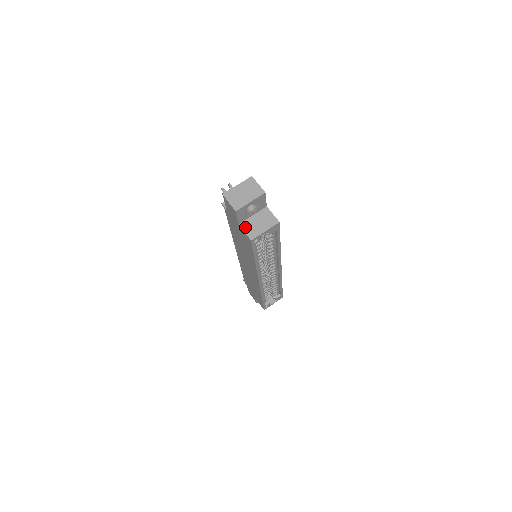
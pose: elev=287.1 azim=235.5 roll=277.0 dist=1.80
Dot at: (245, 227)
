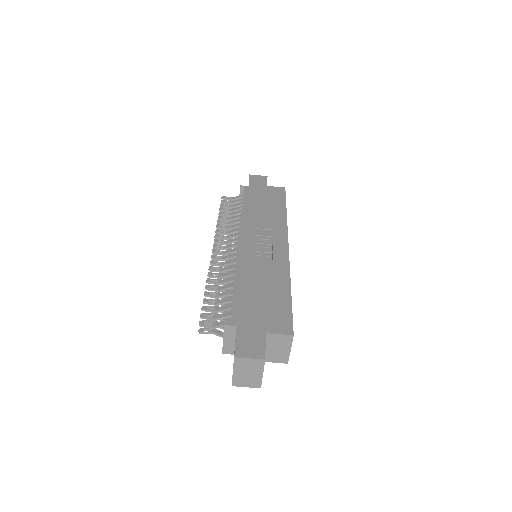
Dot at: (270, 360)
